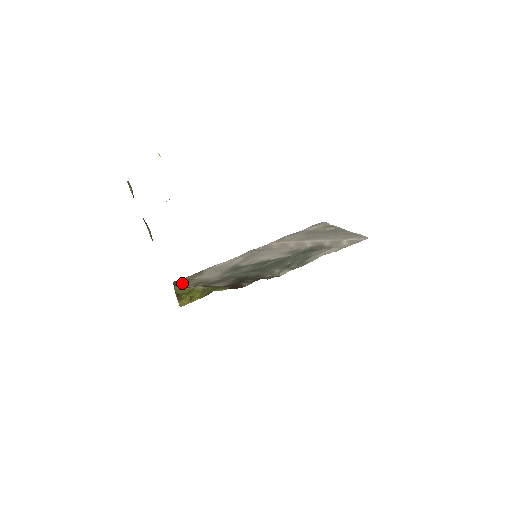
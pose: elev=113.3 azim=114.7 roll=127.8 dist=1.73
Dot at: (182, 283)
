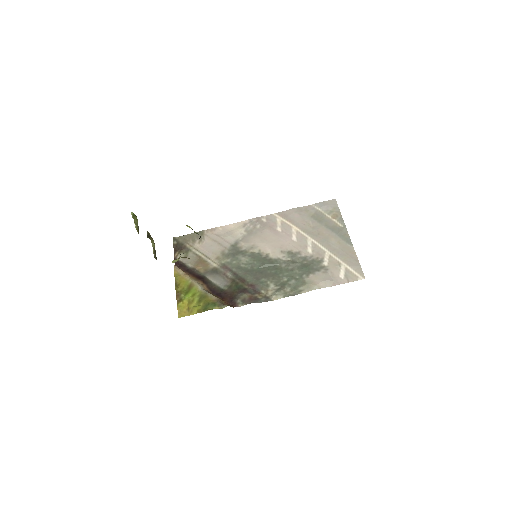
Dot at: (182, 250)
